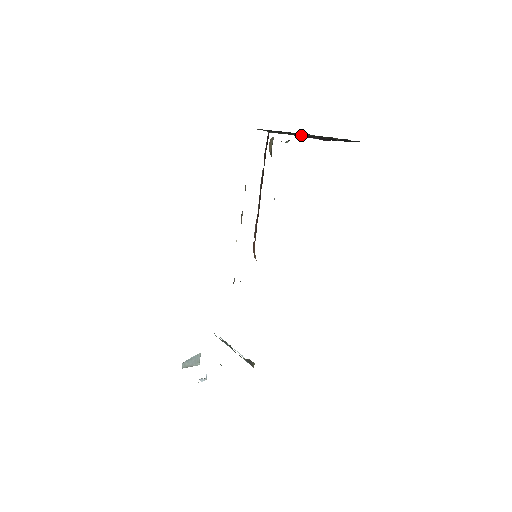
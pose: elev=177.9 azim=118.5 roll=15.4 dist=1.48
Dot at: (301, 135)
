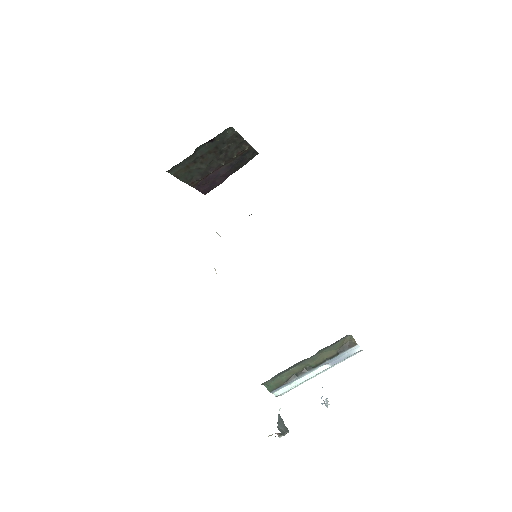
Dot at: (210, 166)
